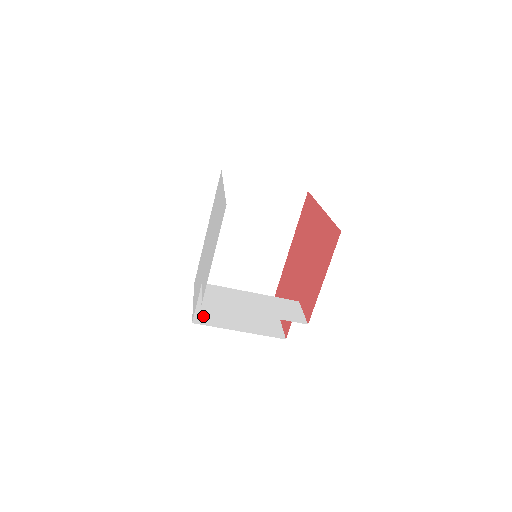
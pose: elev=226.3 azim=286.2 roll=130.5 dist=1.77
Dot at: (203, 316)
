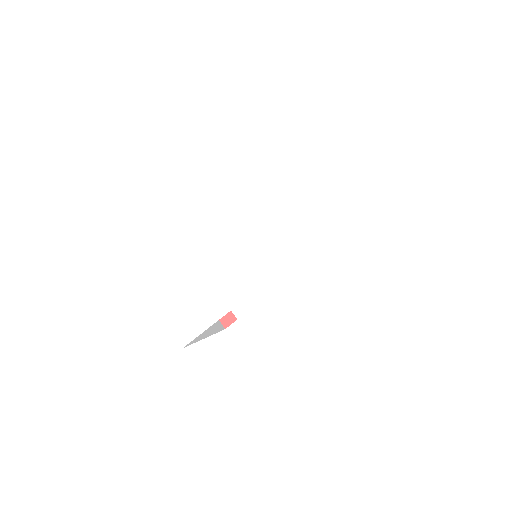
Dot at: occluded
